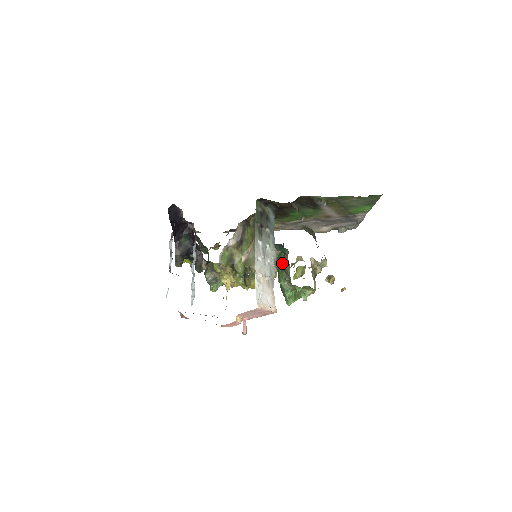
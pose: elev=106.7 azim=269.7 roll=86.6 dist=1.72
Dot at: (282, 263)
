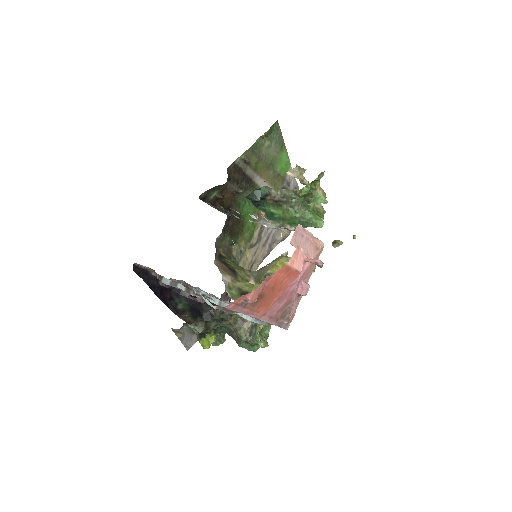
Dot at: (275, 208)
